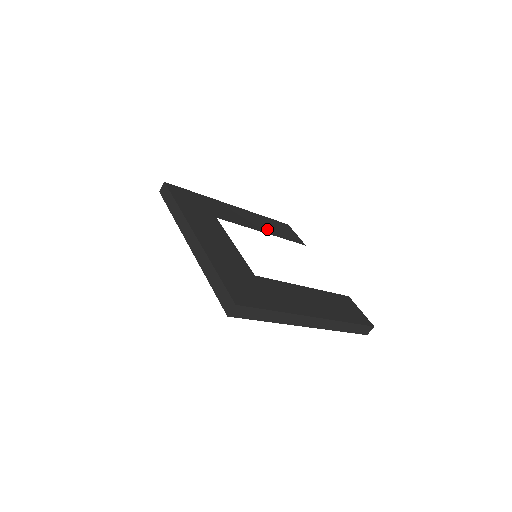
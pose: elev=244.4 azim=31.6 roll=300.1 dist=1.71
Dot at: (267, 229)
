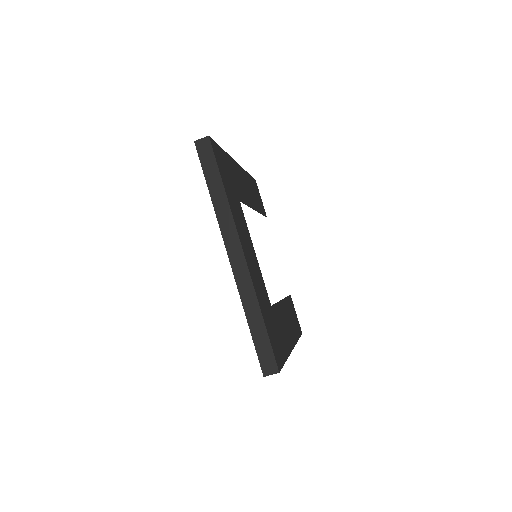
Dot at: (254, 201)
